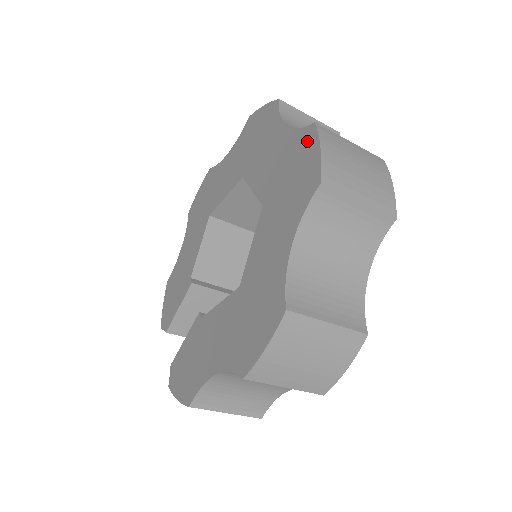
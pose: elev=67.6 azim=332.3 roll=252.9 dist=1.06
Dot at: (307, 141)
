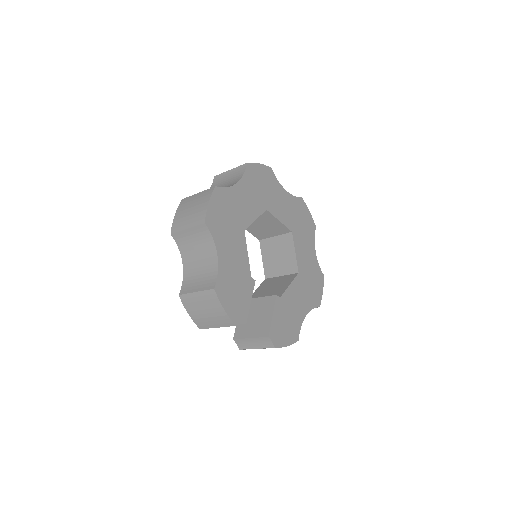
Dot at: occluded
